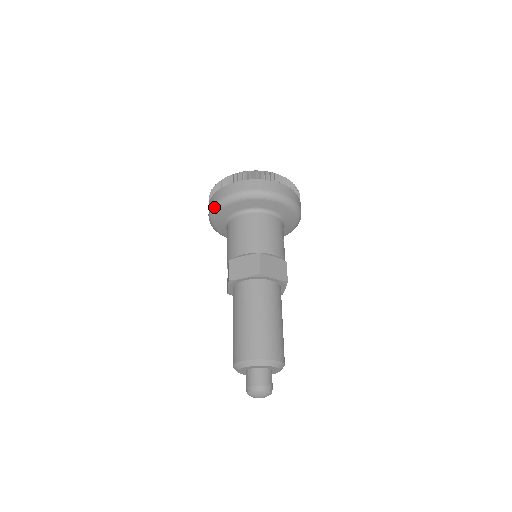
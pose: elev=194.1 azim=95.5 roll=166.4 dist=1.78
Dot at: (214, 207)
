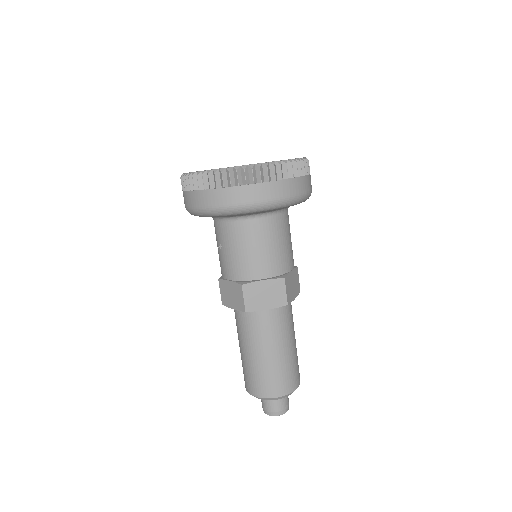
Dot at: (216, 211)
